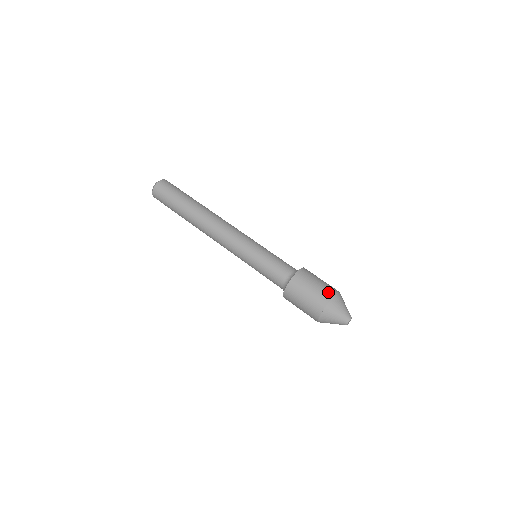
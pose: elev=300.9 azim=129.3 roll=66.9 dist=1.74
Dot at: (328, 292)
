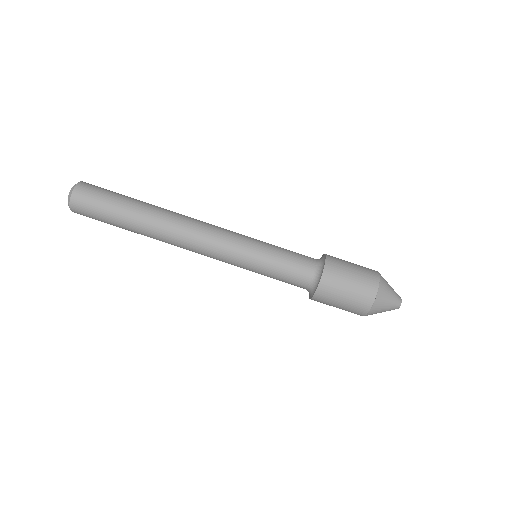
Dot at: (371, 273)
